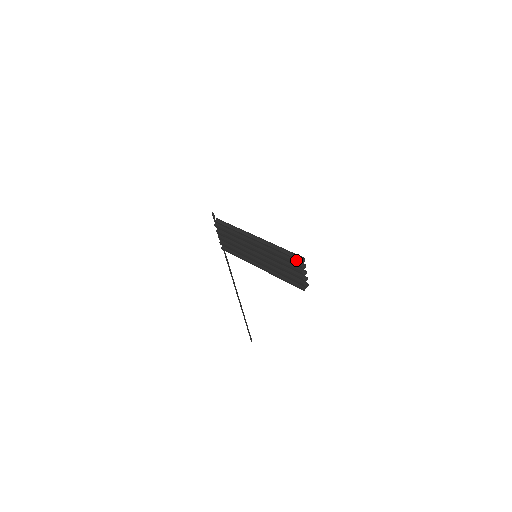
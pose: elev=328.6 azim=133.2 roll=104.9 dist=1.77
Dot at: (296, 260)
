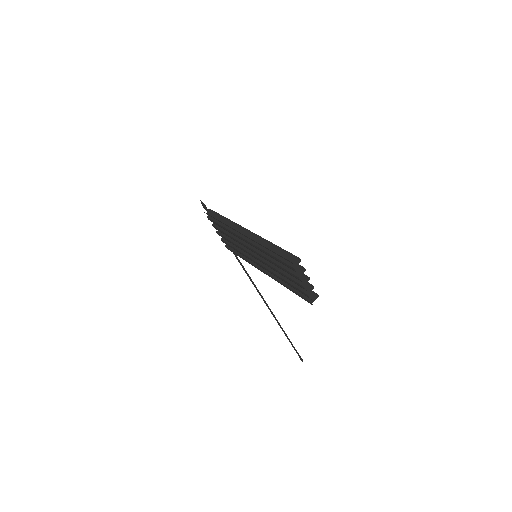
Dot at: occluded
